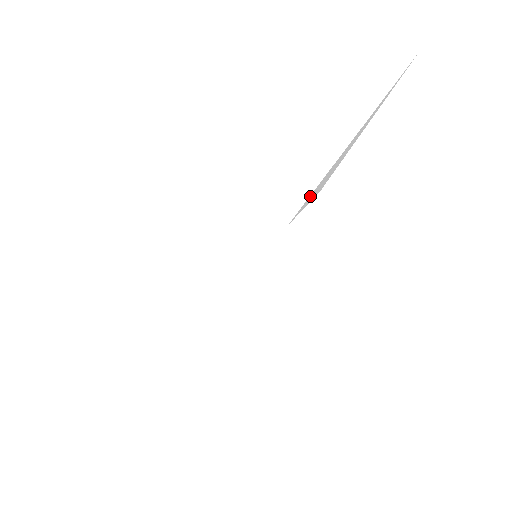
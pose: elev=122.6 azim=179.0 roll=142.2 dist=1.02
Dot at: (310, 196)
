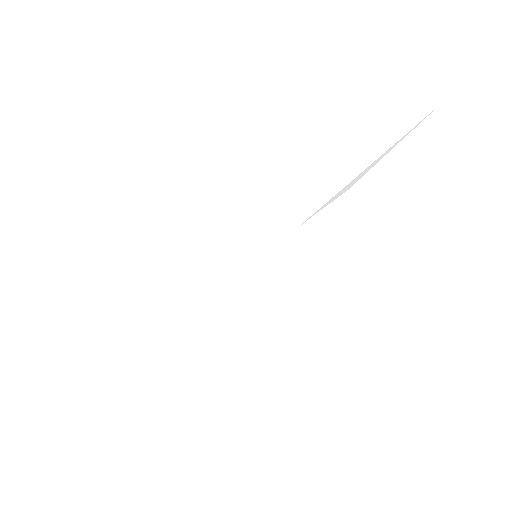
Dot at: (332, 198)
